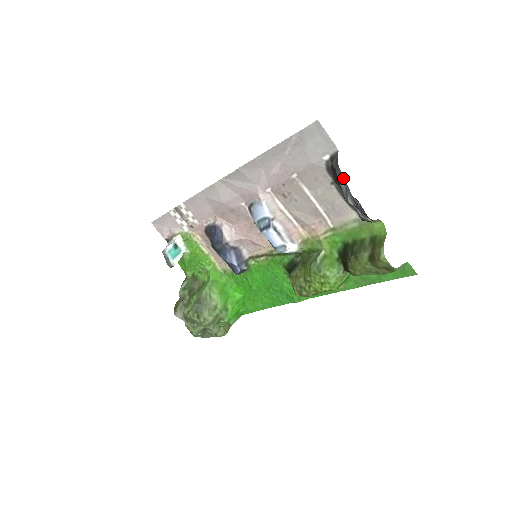
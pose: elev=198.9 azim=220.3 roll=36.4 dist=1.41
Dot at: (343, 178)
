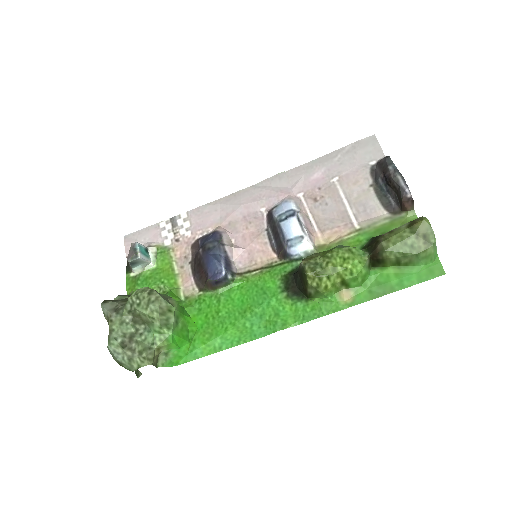
Dot at: (392, 163)
